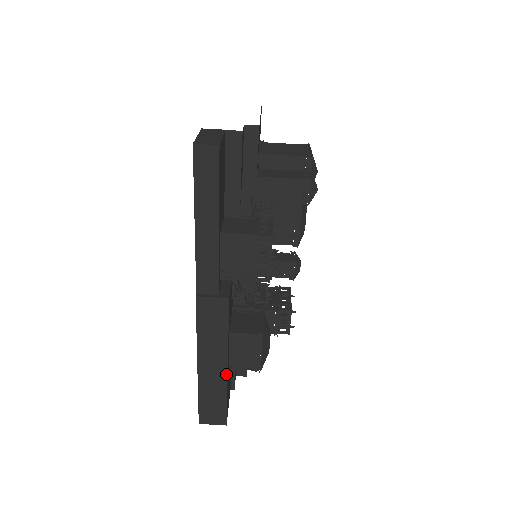
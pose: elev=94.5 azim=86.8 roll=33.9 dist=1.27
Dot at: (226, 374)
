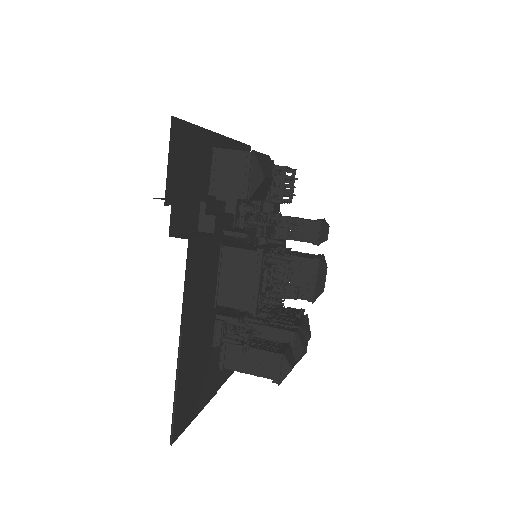
Dot at: (214, 133)
